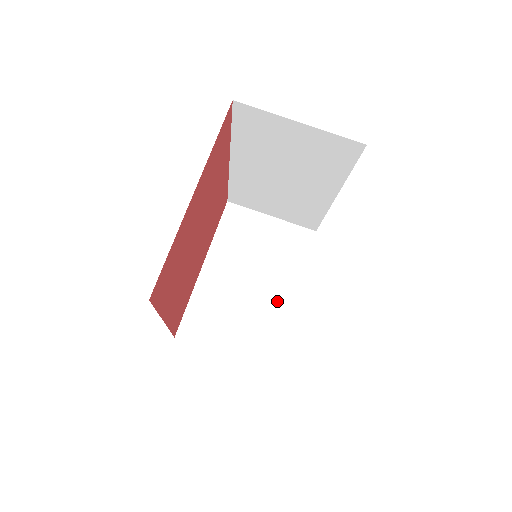
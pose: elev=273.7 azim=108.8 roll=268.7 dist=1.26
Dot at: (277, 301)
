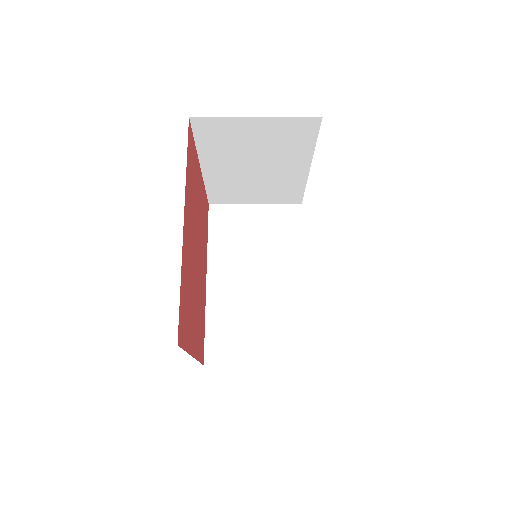
Dot at: occluded
